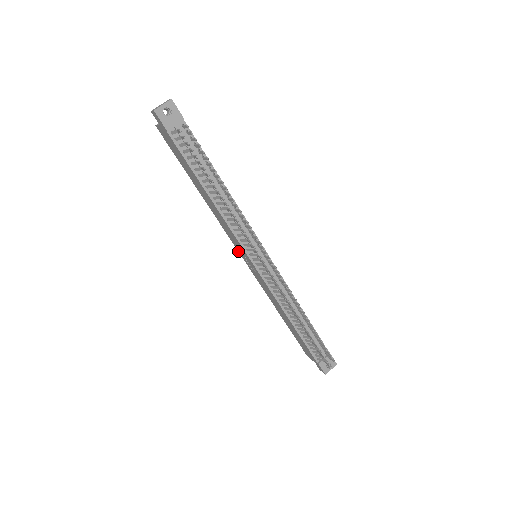
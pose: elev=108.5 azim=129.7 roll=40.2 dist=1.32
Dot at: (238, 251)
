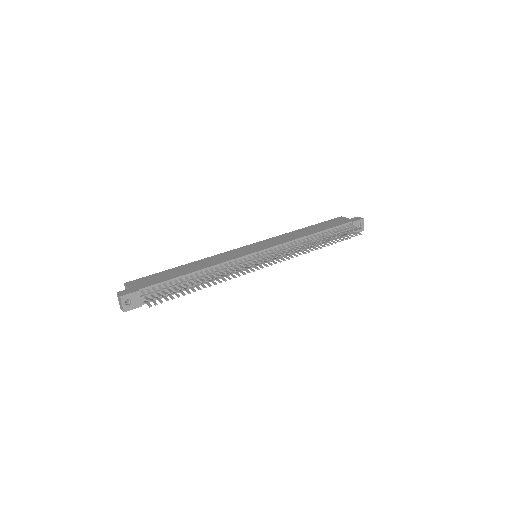
Dot at: occluded
